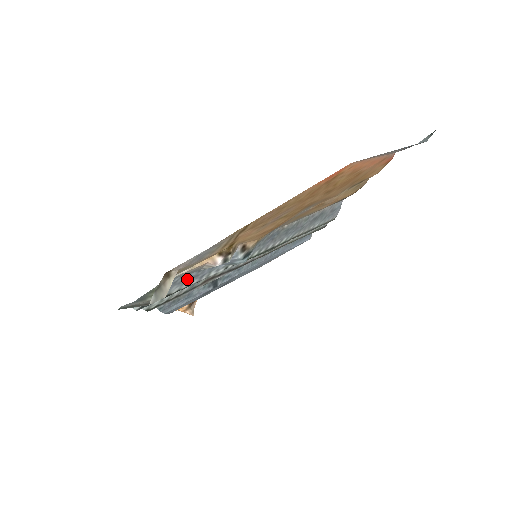
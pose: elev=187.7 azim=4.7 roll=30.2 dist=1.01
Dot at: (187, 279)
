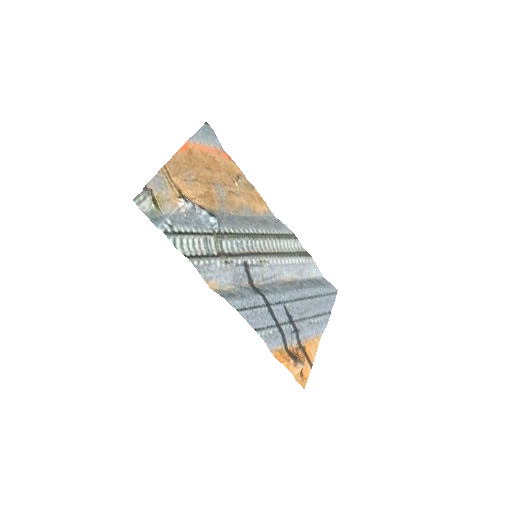
Dot at: (183, 222)
